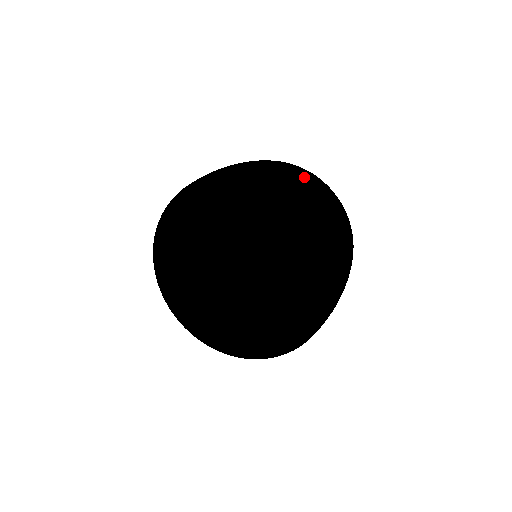
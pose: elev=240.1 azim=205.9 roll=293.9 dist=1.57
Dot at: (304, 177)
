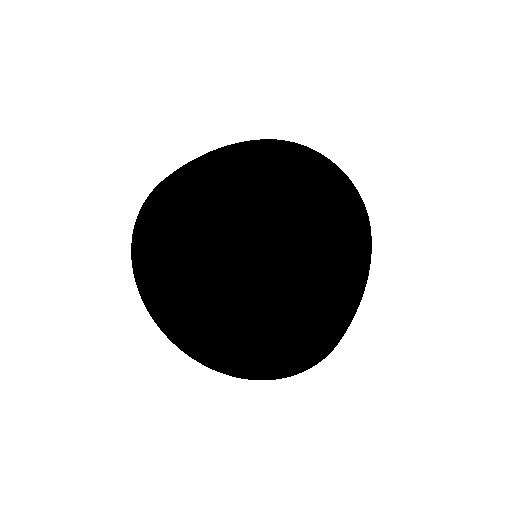
Dot at: occluded
